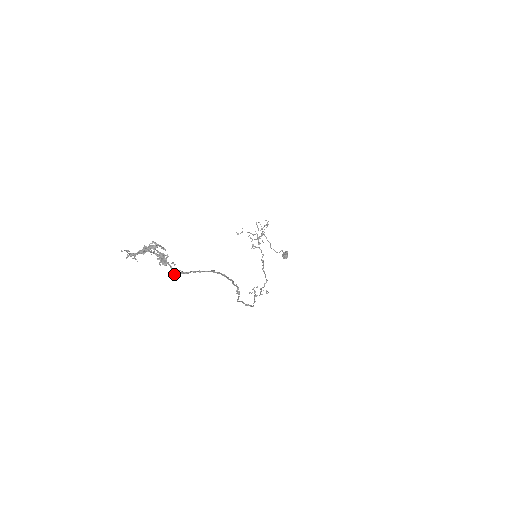
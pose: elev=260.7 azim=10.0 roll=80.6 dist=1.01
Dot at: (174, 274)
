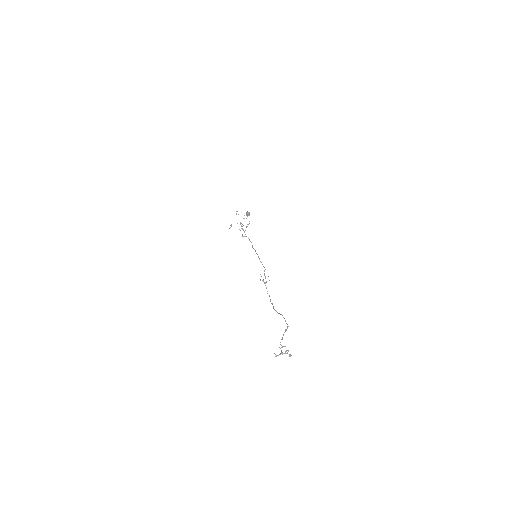
Dot at: occluded
